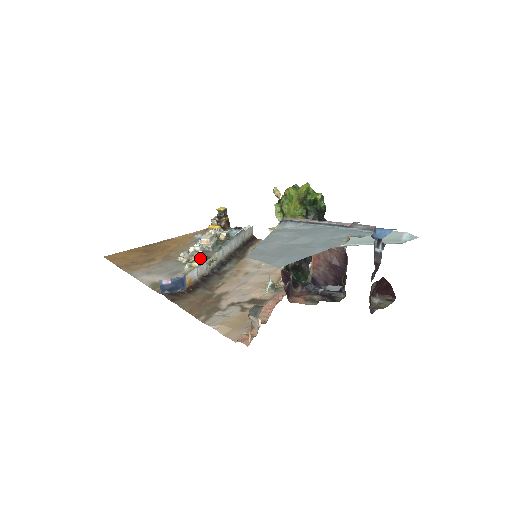
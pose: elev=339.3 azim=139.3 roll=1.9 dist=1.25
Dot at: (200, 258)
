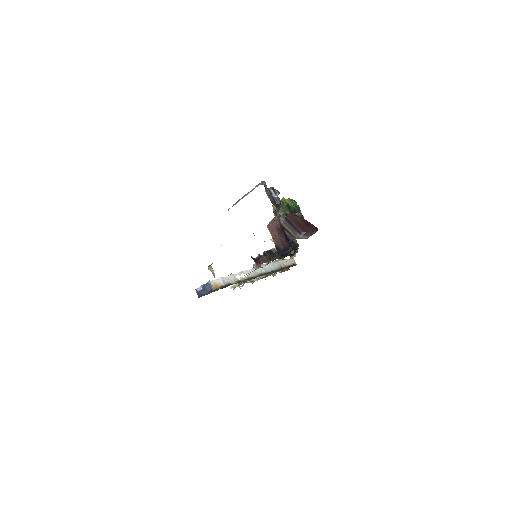
Dot at: occluded
